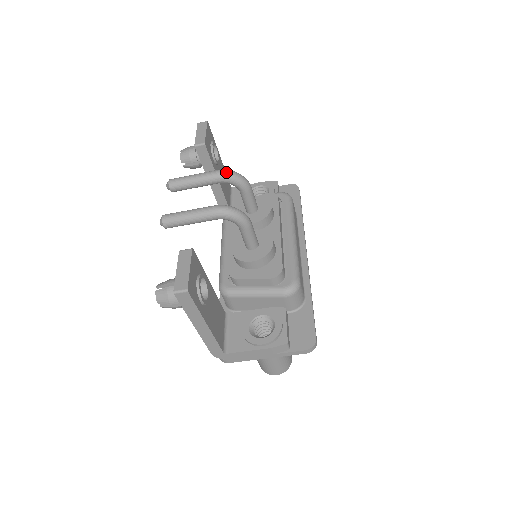
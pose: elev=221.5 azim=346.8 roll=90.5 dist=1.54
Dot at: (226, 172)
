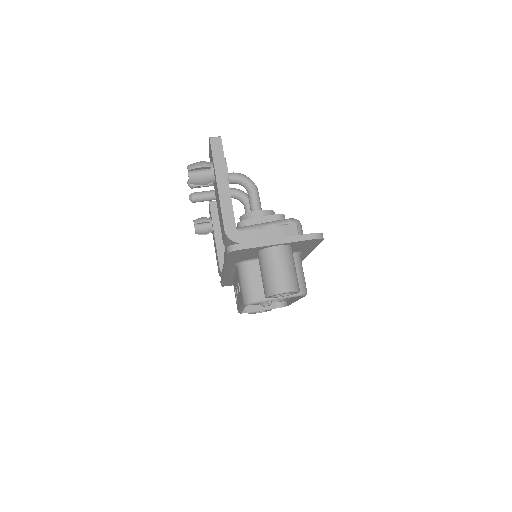
Dot at: (236, 189)
